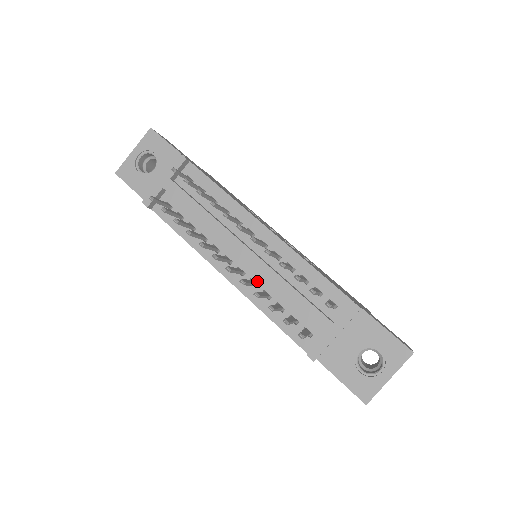
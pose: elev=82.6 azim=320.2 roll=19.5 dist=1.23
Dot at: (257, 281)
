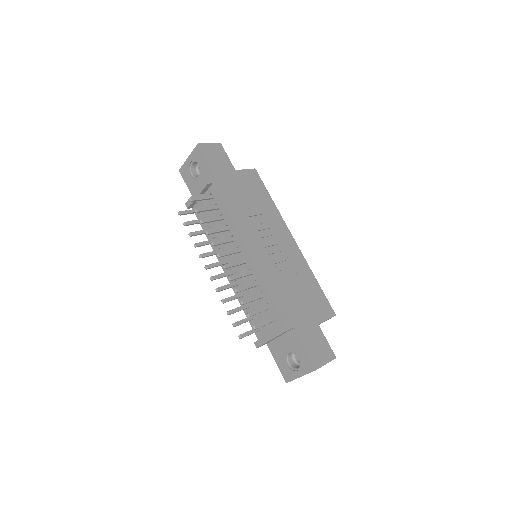
Dot at: occluded
